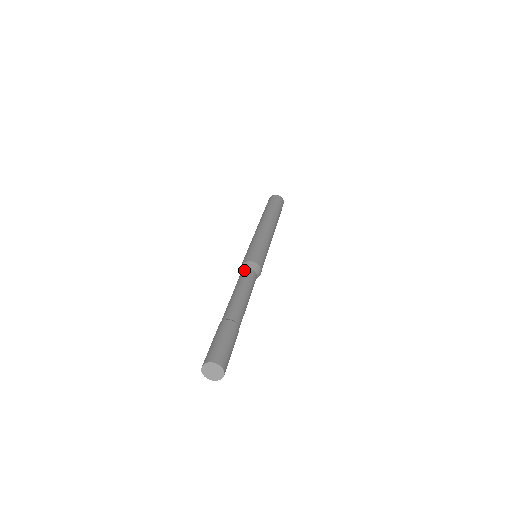
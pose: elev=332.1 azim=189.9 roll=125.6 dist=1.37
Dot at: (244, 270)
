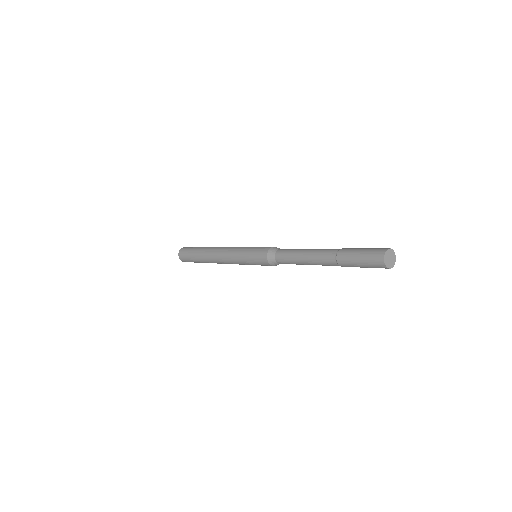
Dot at: (277, 254)
